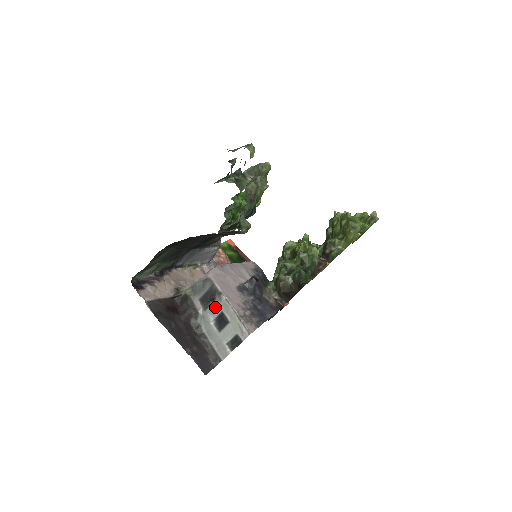
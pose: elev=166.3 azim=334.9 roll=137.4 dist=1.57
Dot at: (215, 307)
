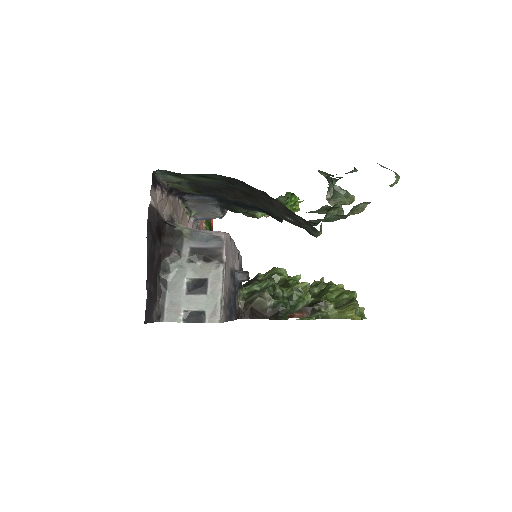
Dot at: (202, 268)
